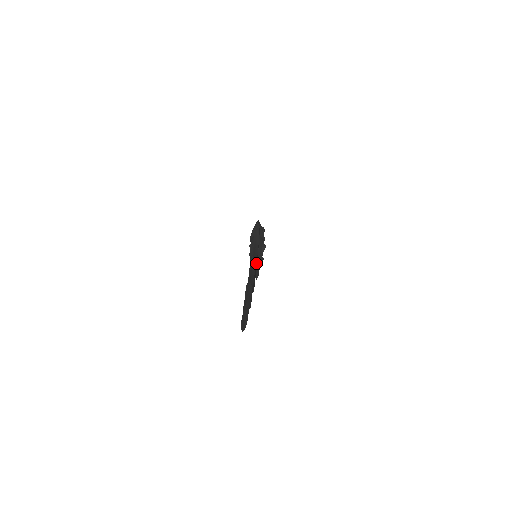
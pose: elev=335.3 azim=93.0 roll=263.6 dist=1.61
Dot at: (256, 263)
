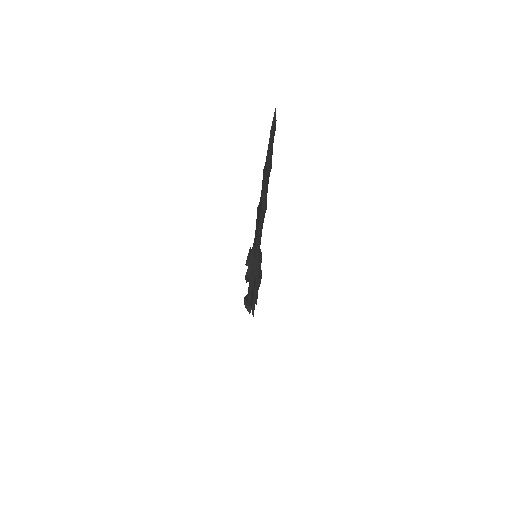
Dot at: occluded
